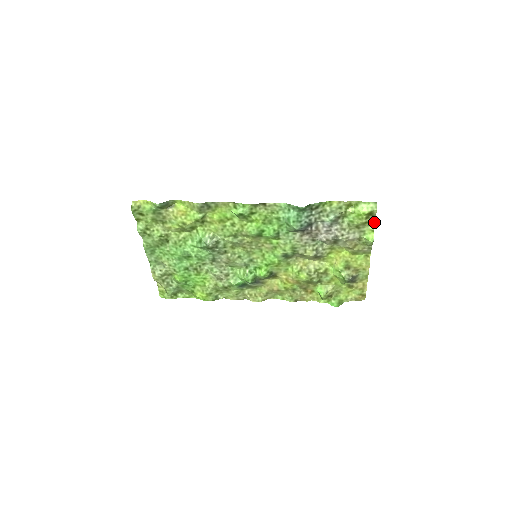
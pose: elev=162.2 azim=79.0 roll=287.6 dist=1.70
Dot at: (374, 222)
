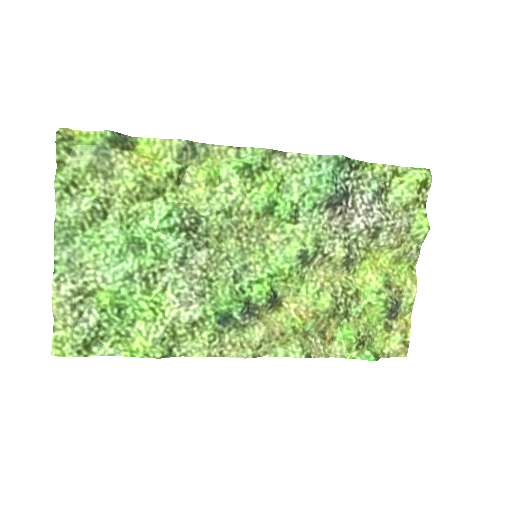
Dot at: (425, 203)
